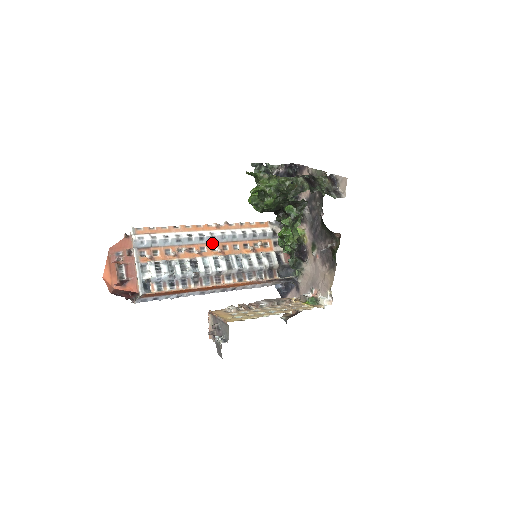
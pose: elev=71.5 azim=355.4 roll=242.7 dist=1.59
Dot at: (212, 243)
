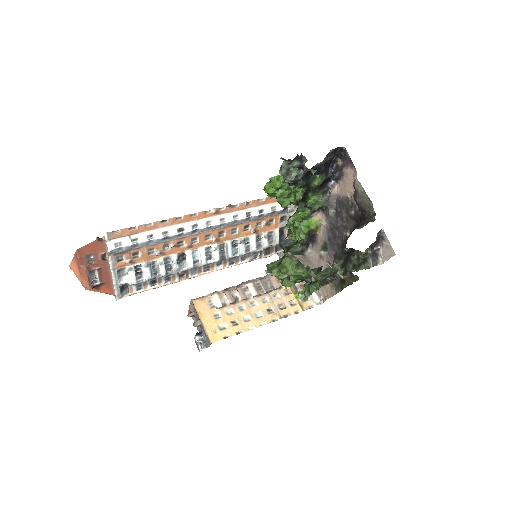
Dot at: (207, 232)
